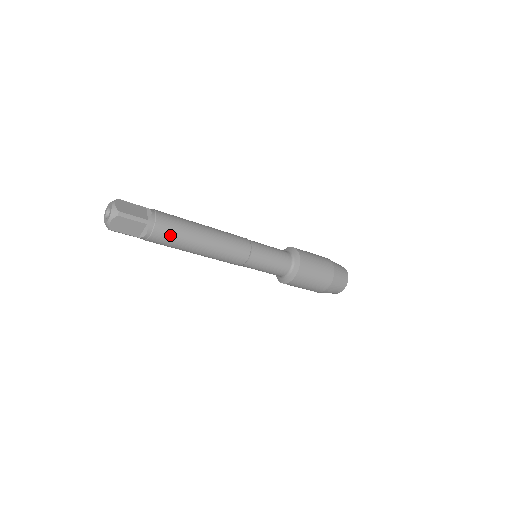
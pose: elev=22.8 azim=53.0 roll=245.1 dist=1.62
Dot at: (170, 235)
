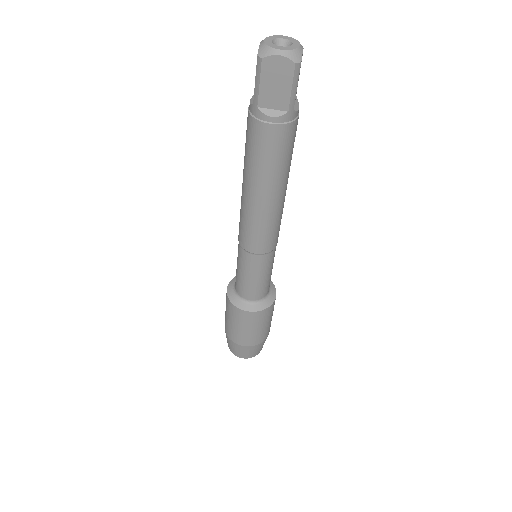
Dot at: (277, 150)
